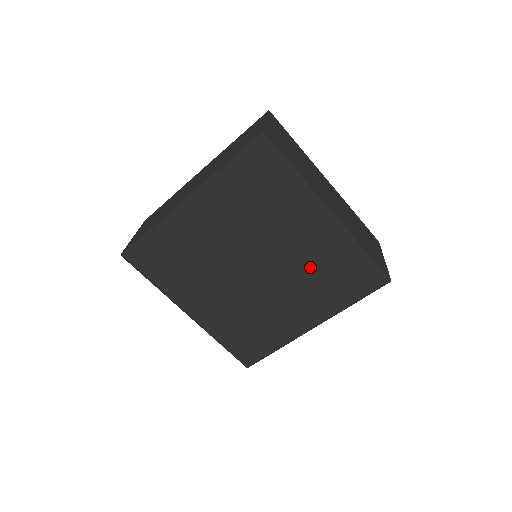
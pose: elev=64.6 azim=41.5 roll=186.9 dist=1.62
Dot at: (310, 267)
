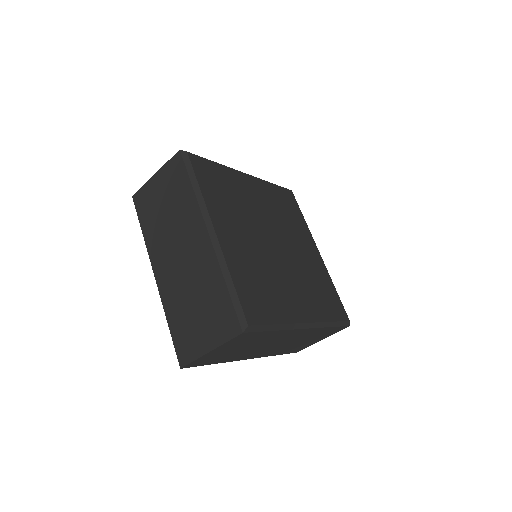
Dot at: (309, 272)
